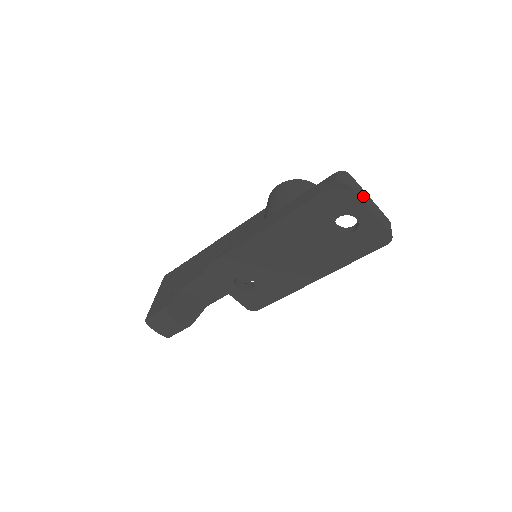
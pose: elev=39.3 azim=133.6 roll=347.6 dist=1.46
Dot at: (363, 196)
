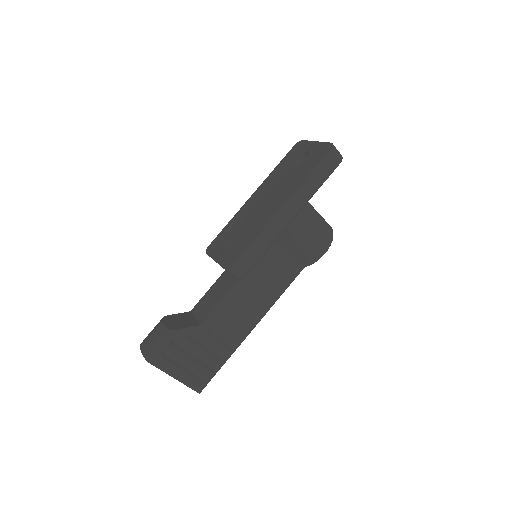
Dot at: occluded
